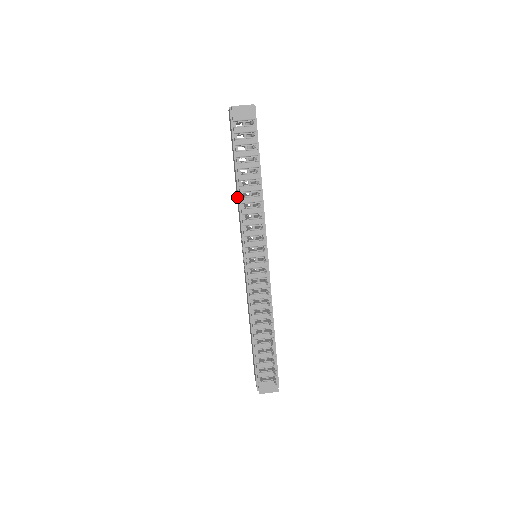
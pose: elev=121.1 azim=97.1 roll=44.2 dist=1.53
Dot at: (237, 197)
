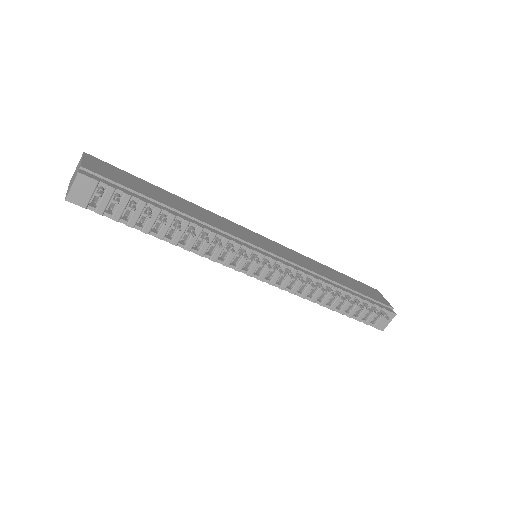
Dot at: occluded
